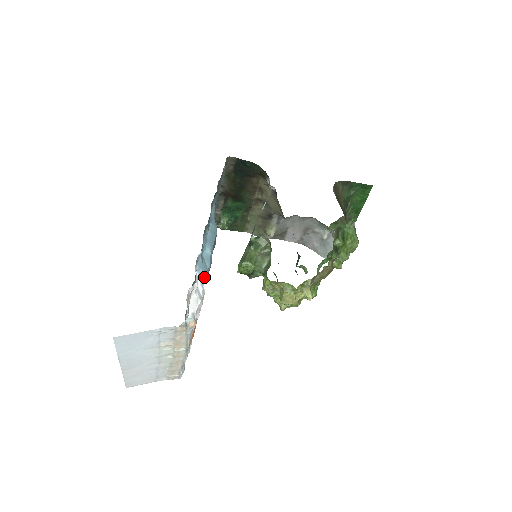
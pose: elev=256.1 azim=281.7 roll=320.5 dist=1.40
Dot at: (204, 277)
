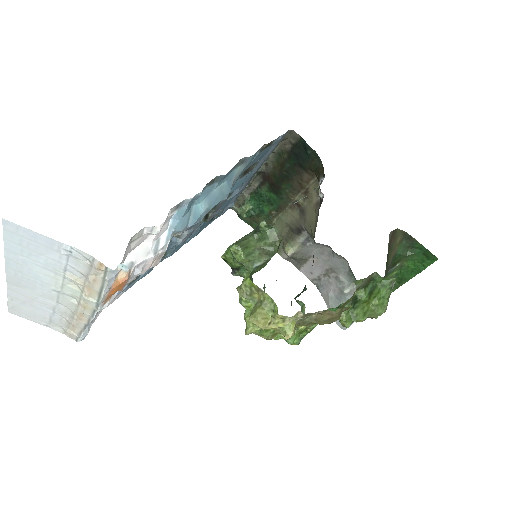
Dot at: (177, 233)
